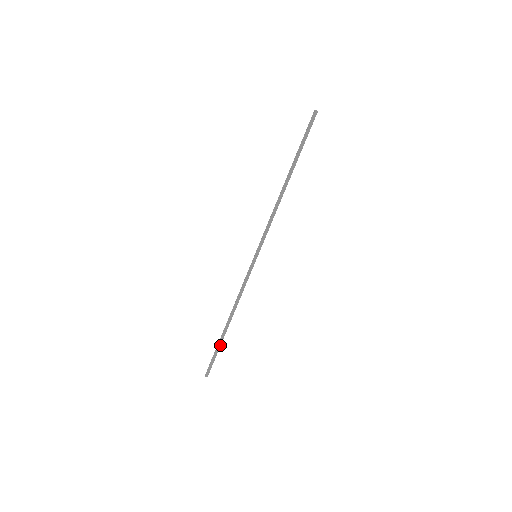
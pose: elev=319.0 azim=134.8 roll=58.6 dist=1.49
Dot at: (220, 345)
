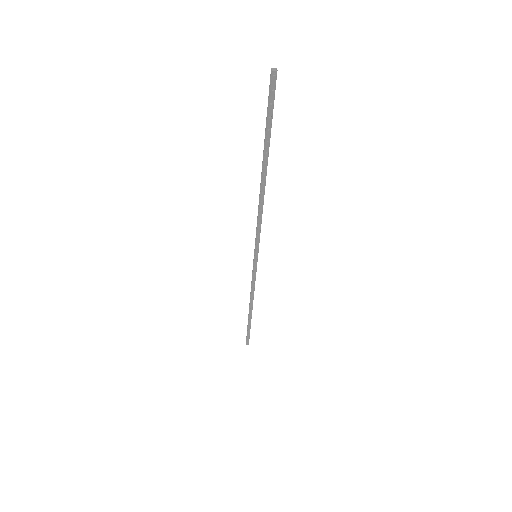
Dot at: (250, 324)
